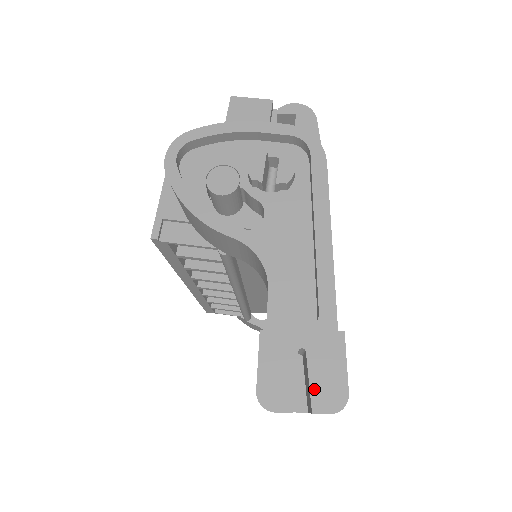
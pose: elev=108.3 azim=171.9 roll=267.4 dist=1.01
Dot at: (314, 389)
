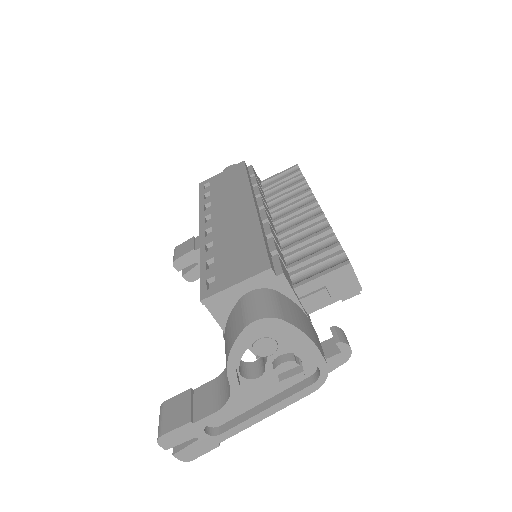
Dot at: (184, 451)
